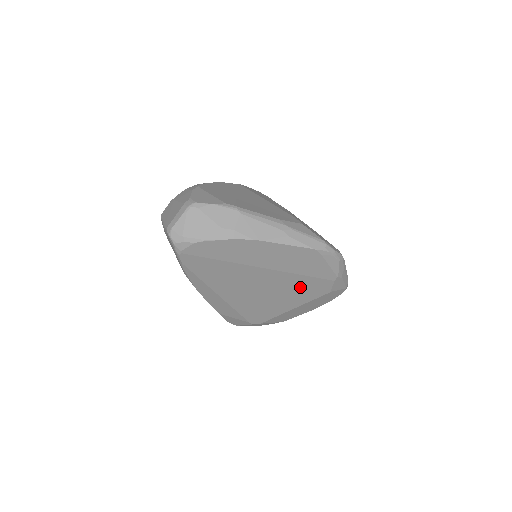
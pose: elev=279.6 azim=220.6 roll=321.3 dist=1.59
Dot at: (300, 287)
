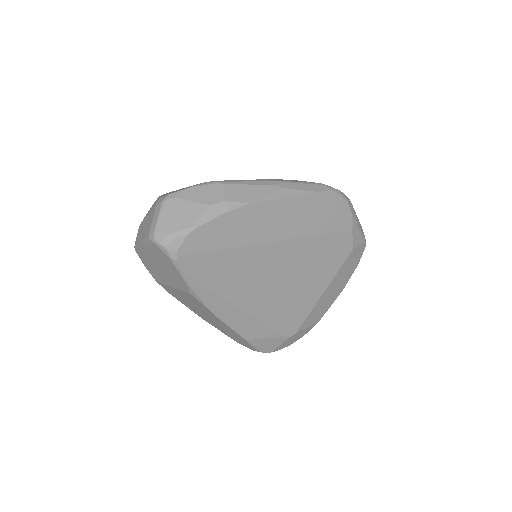
Dot at: (320, 255)
